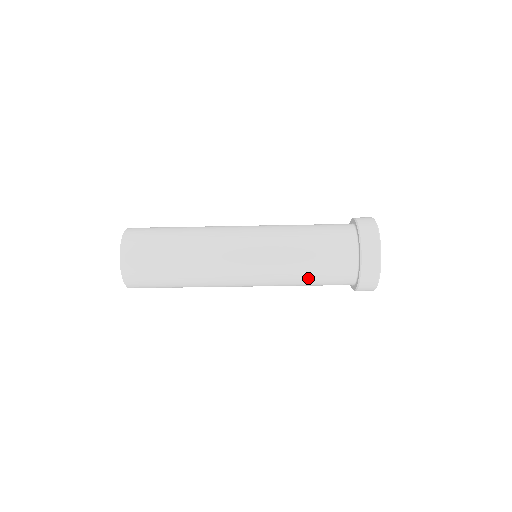
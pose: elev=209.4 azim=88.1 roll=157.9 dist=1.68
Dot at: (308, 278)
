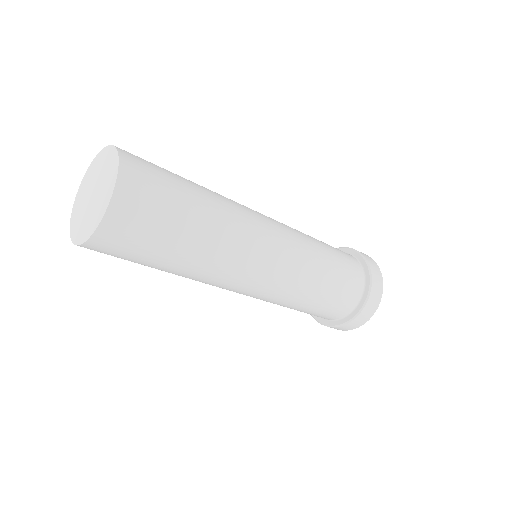
Dot at: occluded
